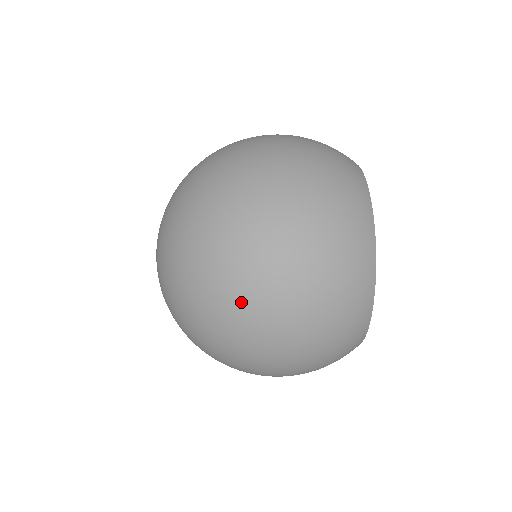
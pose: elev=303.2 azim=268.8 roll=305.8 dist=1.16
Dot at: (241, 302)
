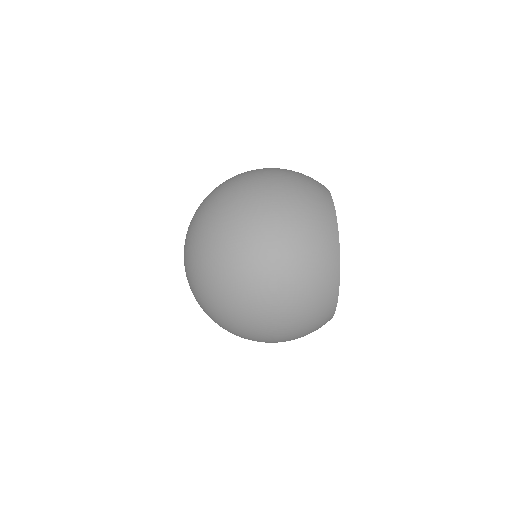
Dot at: (246, 213)
